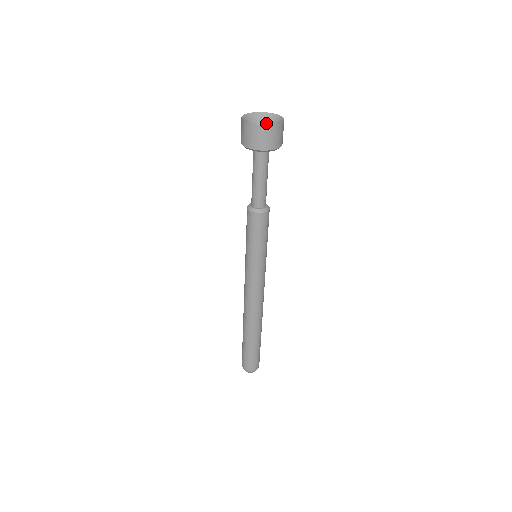
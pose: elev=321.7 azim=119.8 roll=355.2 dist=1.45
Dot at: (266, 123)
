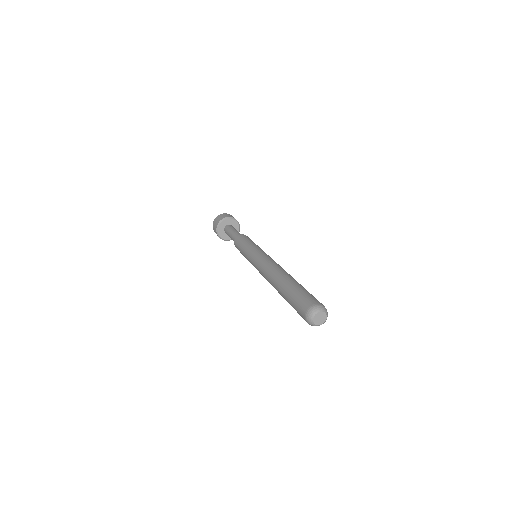
Dot at: occluded
